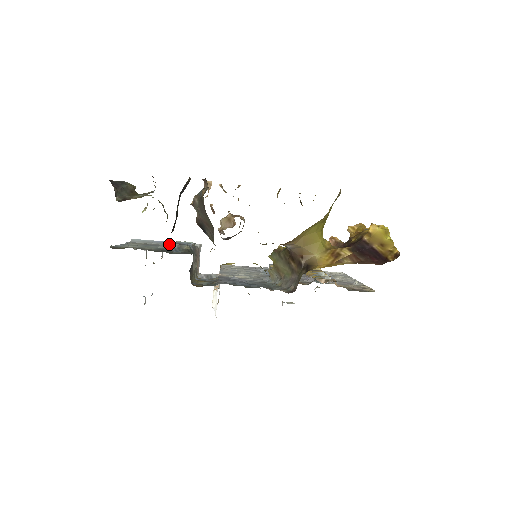
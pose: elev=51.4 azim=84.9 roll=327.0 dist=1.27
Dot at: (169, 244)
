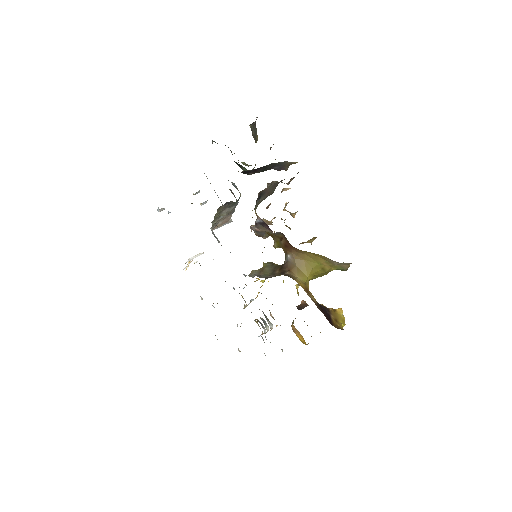
Dot at: occluded
